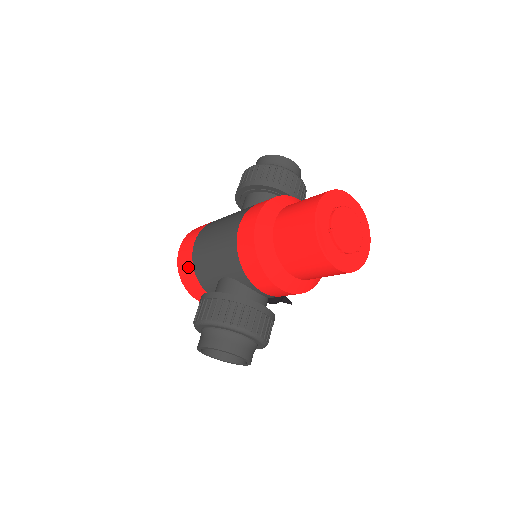
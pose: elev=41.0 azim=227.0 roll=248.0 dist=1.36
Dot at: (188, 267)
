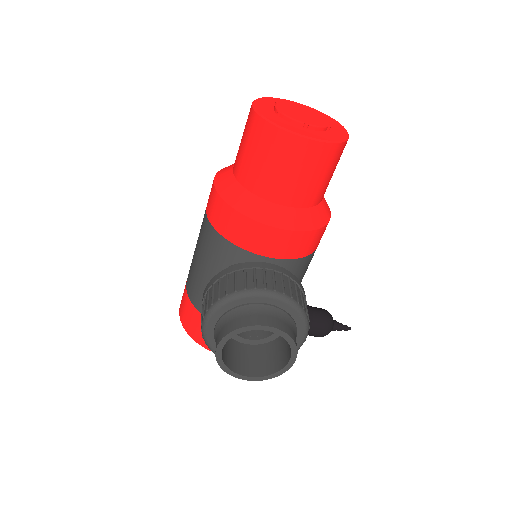
Dot at: (190, 312)
